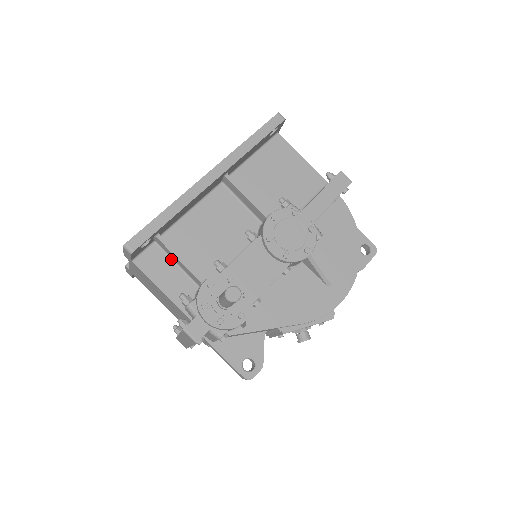
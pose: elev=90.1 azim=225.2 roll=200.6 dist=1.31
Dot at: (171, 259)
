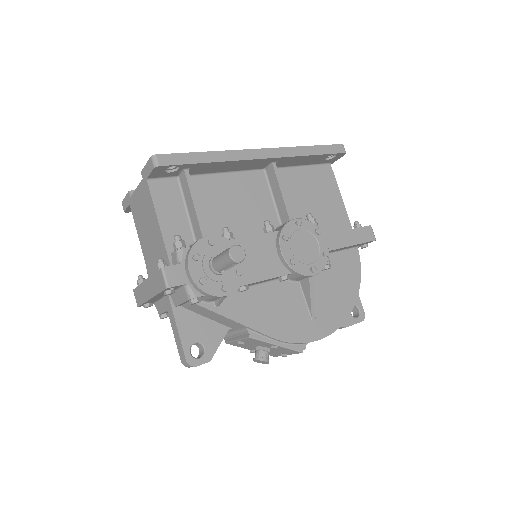
Dot at: (184, 202)
